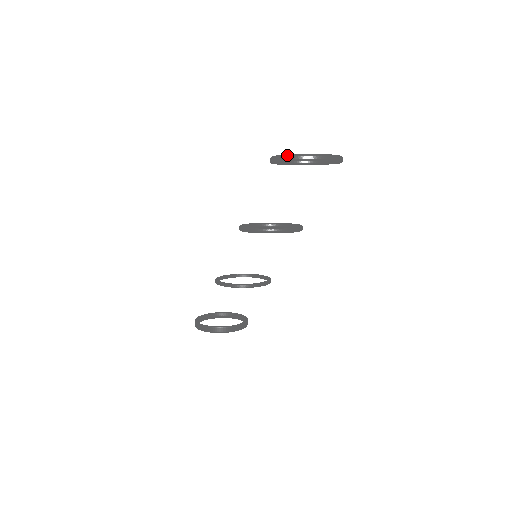
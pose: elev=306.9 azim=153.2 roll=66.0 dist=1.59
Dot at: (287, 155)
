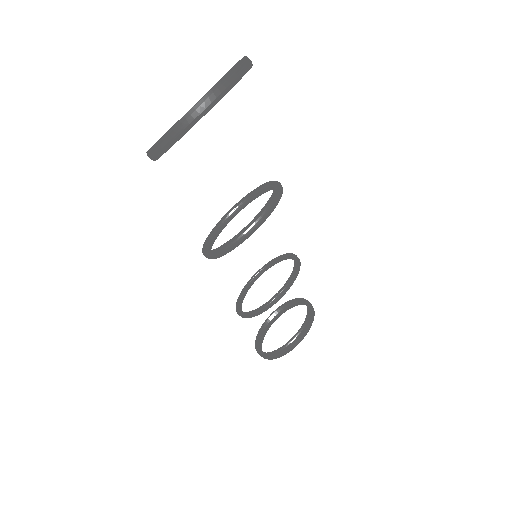
Dot at: (158, 142)
